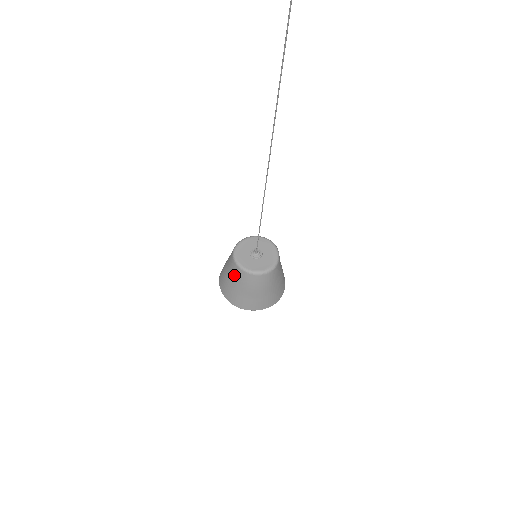
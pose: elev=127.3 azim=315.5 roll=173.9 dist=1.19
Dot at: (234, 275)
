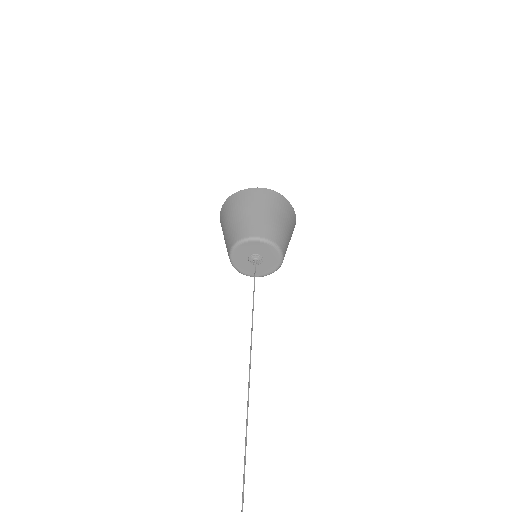
Dot at: (227, 241)
